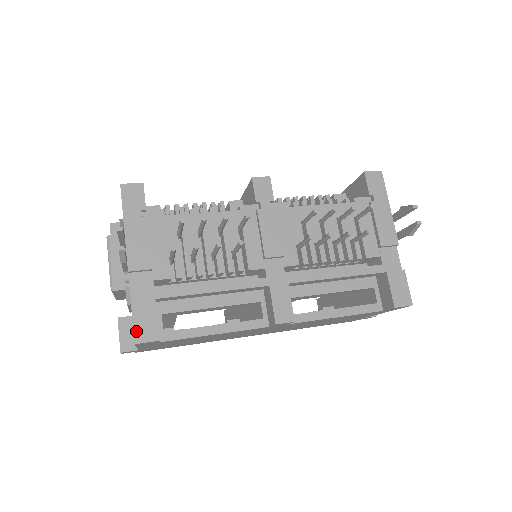
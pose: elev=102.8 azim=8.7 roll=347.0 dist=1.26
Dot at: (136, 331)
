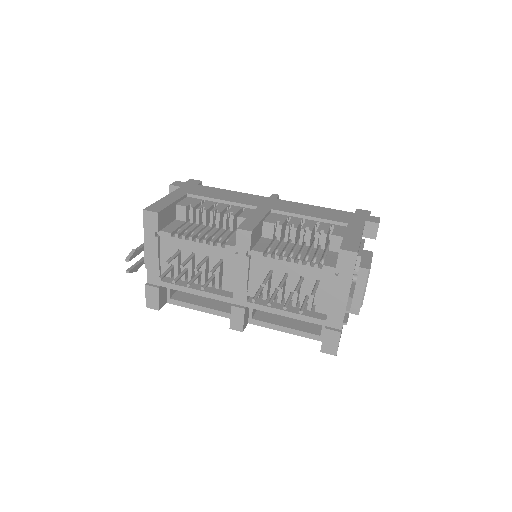
Dot at: (147, 301)
